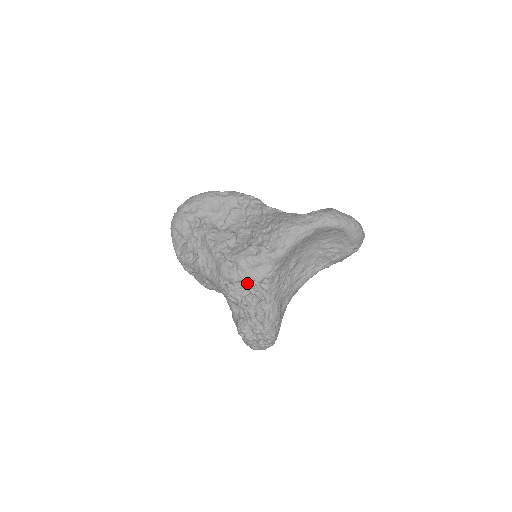
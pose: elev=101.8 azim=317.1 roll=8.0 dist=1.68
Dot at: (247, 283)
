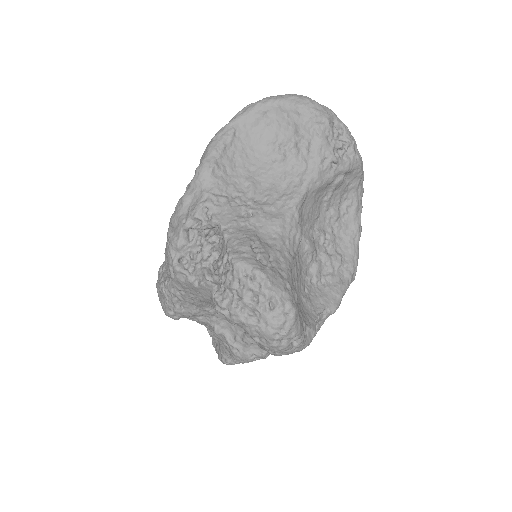
Dot at: (202, 243)
